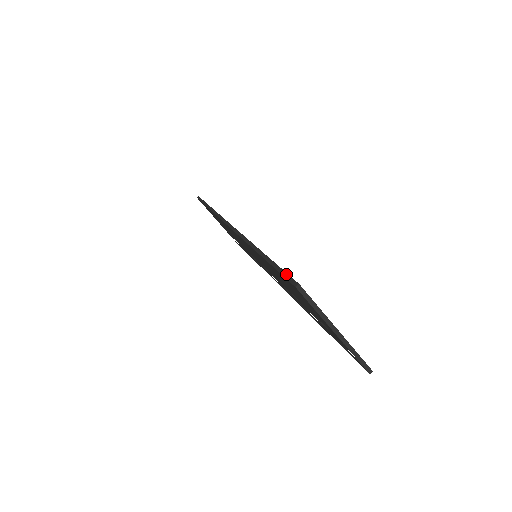
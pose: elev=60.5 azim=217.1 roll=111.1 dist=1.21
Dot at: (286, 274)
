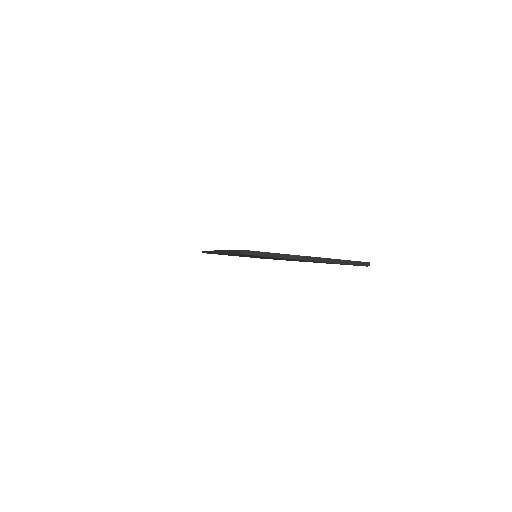
Dot at: (235, 251)
